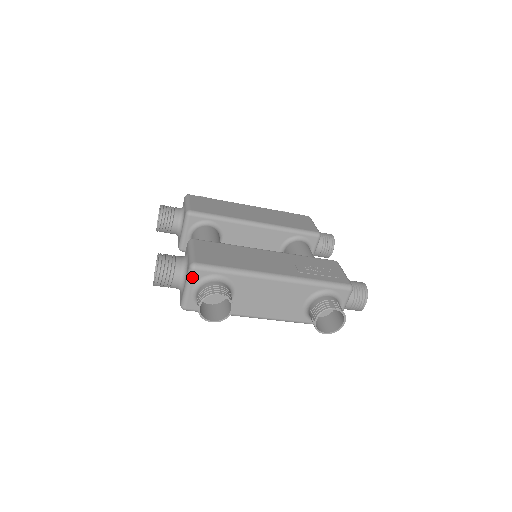
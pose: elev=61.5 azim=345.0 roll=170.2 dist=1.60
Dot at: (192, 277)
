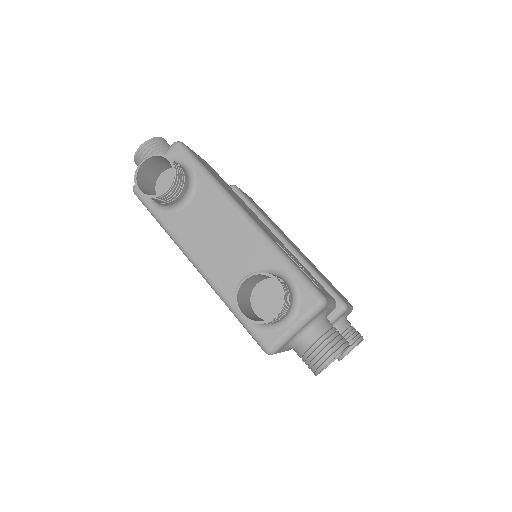
Dot at: (167, 153)
